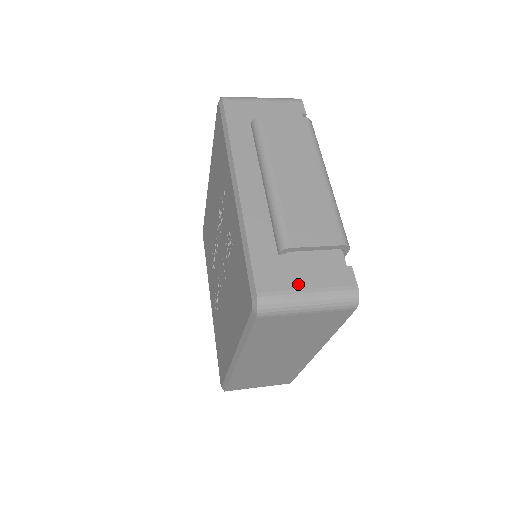
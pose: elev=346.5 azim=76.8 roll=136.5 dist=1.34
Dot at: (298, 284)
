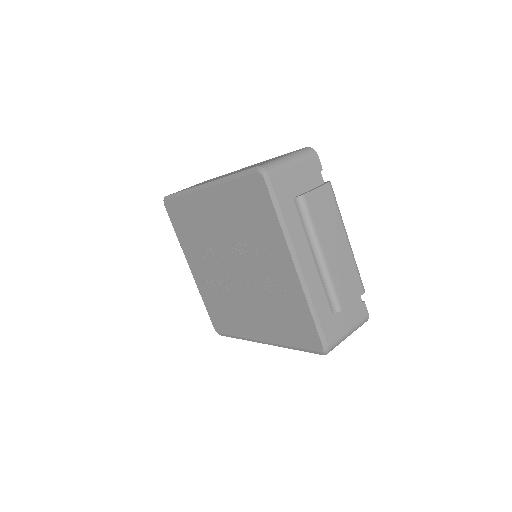
Dot at: (344, 328)
